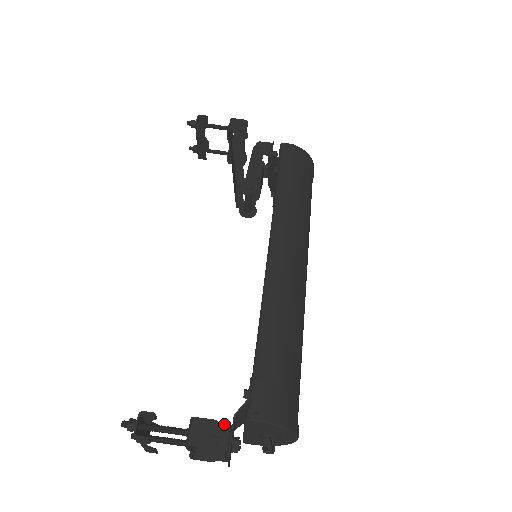
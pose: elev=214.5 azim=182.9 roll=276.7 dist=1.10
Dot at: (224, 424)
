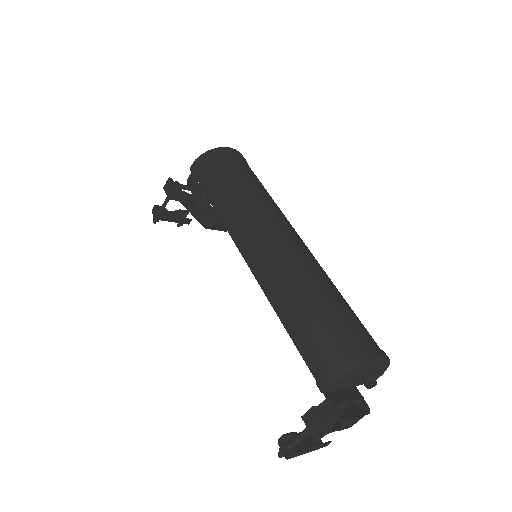
Dot at: (324, 401)
